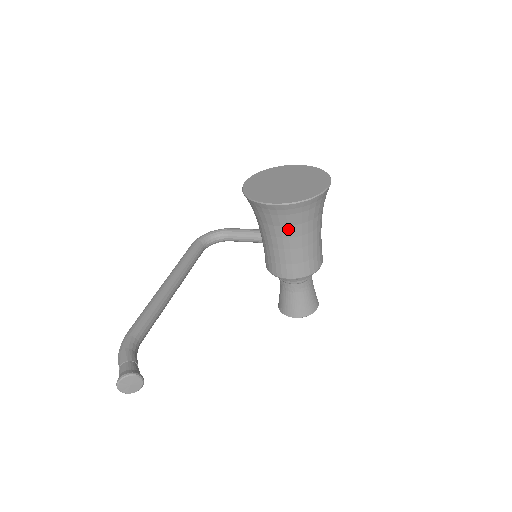
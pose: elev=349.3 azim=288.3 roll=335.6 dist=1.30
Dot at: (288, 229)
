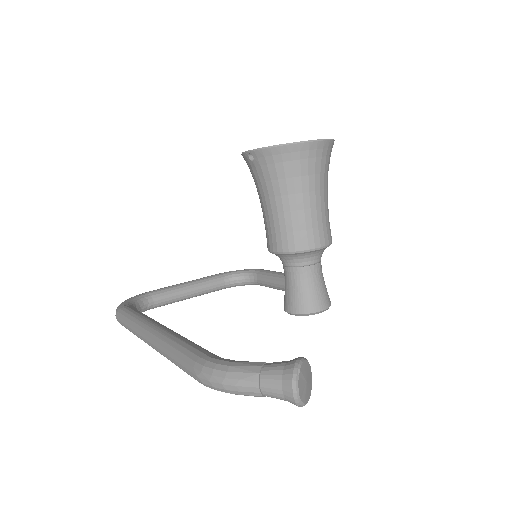
Dot at: (320, 178)
